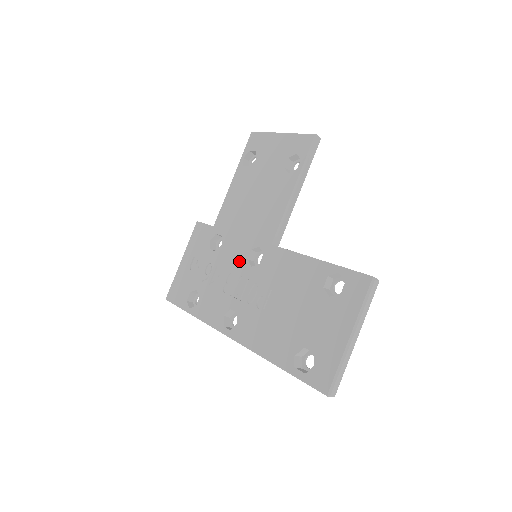
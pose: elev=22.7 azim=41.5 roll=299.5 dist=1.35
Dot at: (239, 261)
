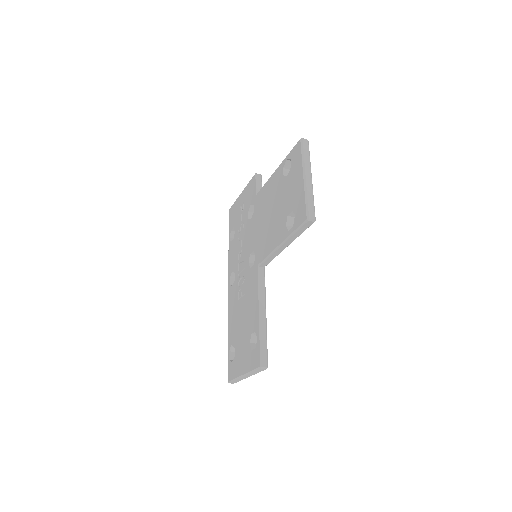
Dot at: (248, 248)
